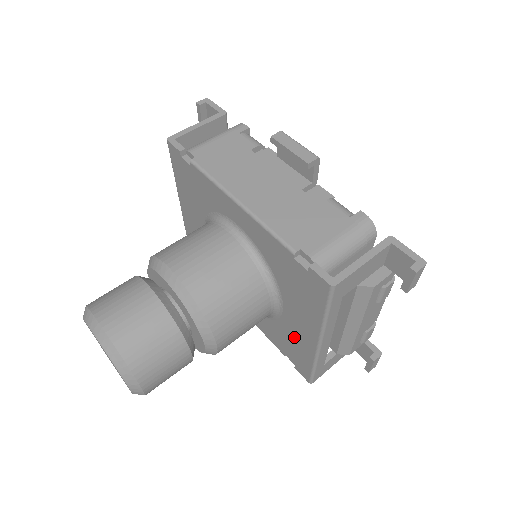
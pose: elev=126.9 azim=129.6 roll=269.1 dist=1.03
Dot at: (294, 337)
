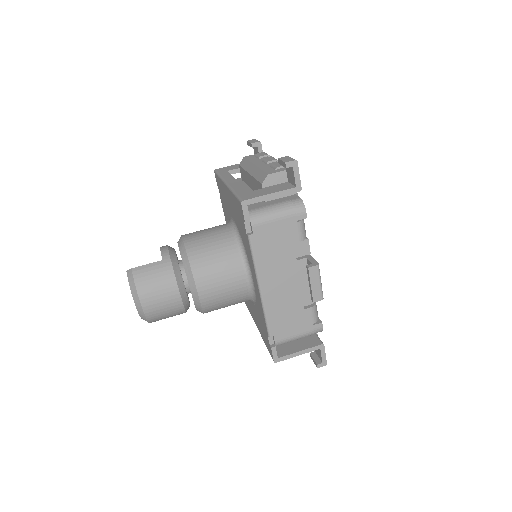
Dot at: (248, 301)
